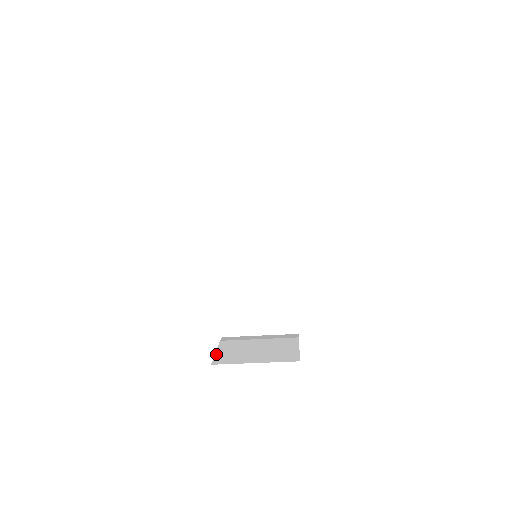
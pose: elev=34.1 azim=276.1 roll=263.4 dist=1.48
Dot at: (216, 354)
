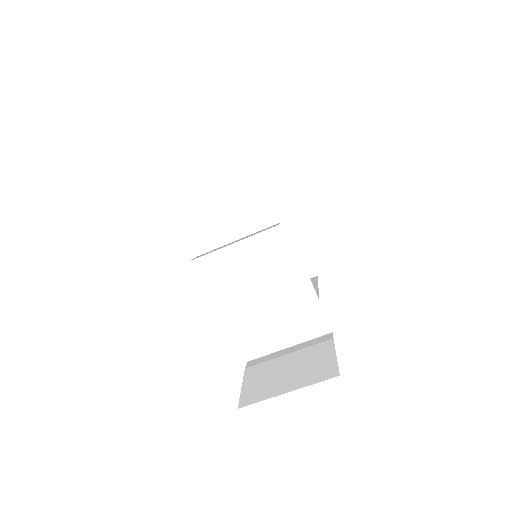
Dot at: (242, 390)
